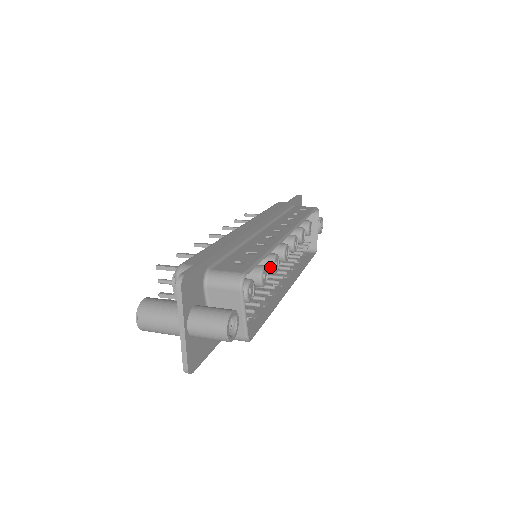
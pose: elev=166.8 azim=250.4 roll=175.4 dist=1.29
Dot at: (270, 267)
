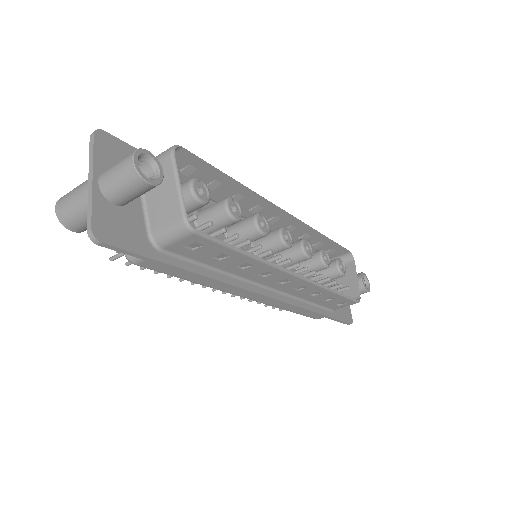
Dot at: (252, 222)
